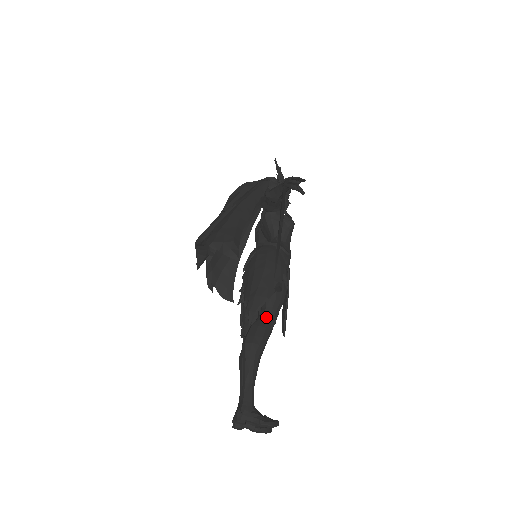
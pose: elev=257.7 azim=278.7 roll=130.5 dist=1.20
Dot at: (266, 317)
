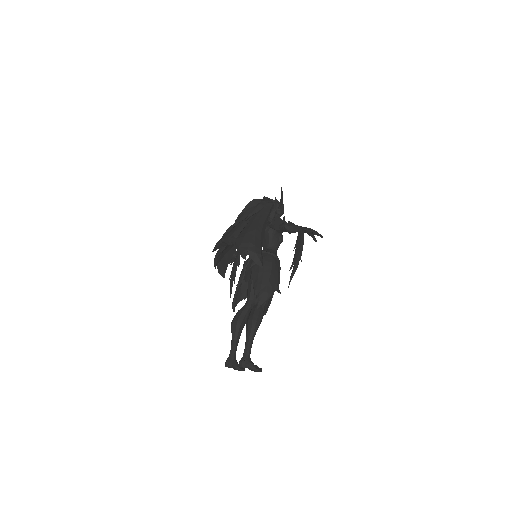
Dot at: (264, 304)
